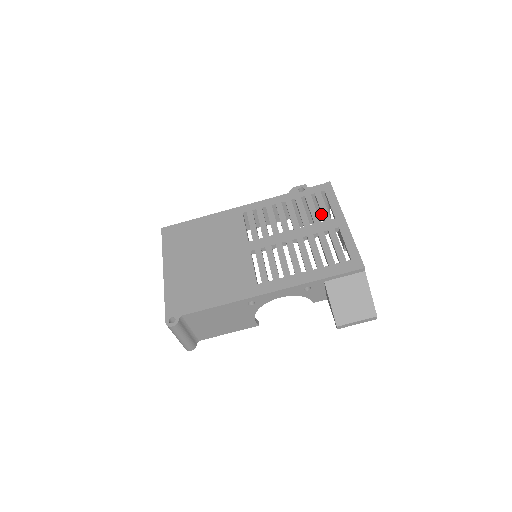
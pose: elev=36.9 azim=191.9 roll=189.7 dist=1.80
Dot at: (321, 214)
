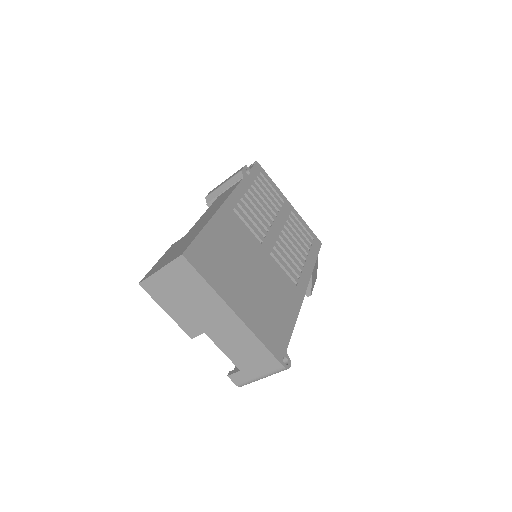
Dot at: occluded
